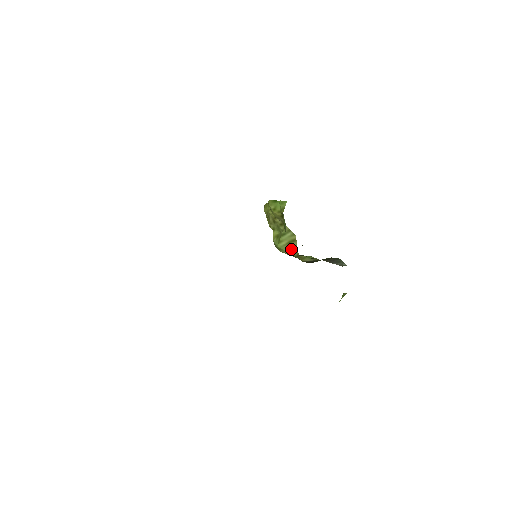
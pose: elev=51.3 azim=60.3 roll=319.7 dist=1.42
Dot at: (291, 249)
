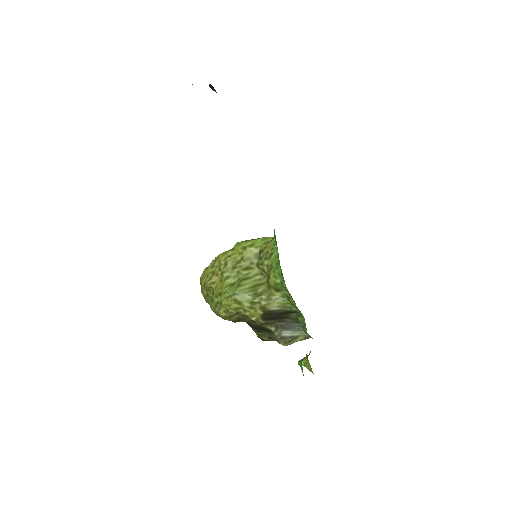
Dot at: (256, 292)
